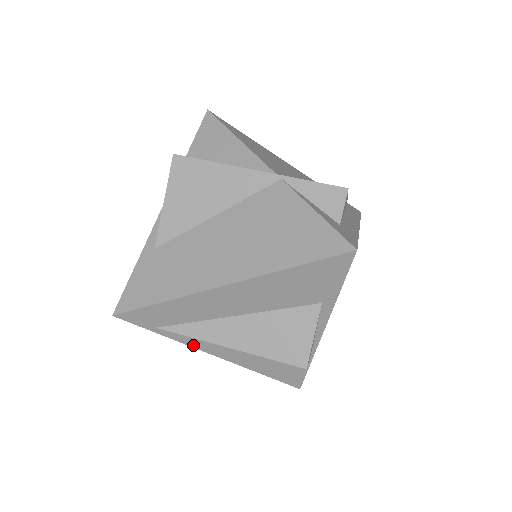
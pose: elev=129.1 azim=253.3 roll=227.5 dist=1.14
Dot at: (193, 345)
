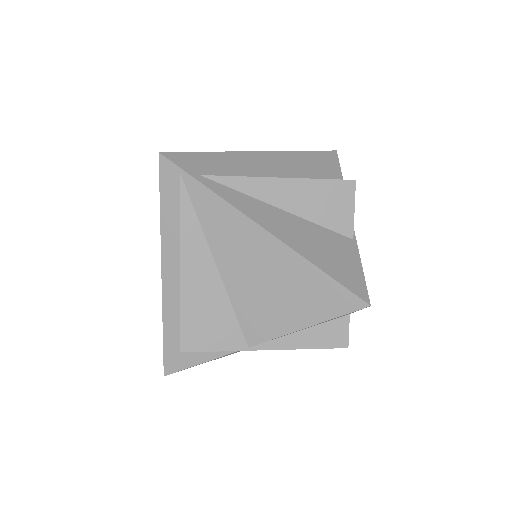
Dot at: (236, 206)
